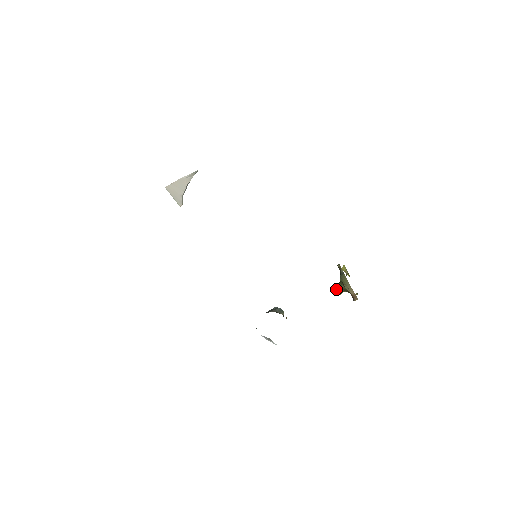
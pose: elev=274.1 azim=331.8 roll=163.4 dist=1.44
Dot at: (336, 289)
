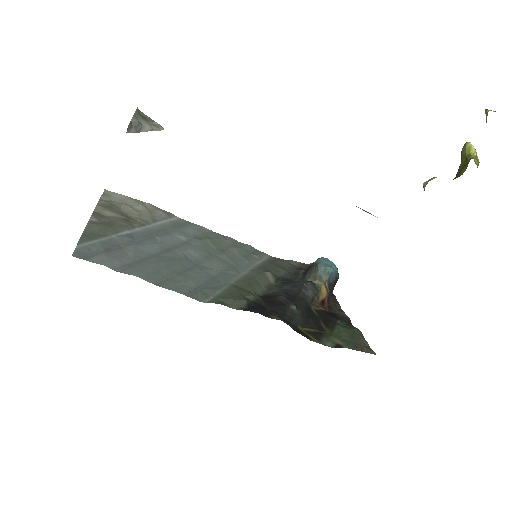
Dot at: occluded
